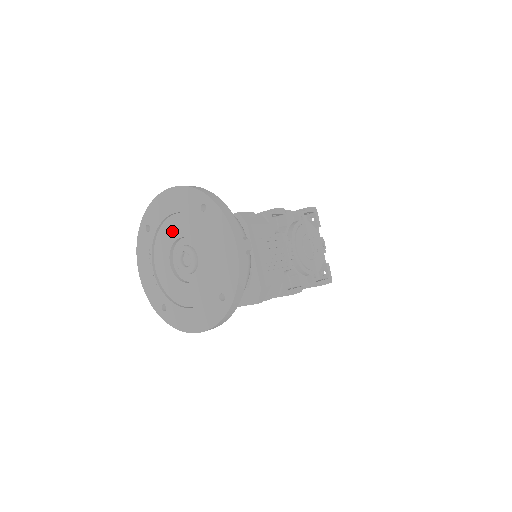
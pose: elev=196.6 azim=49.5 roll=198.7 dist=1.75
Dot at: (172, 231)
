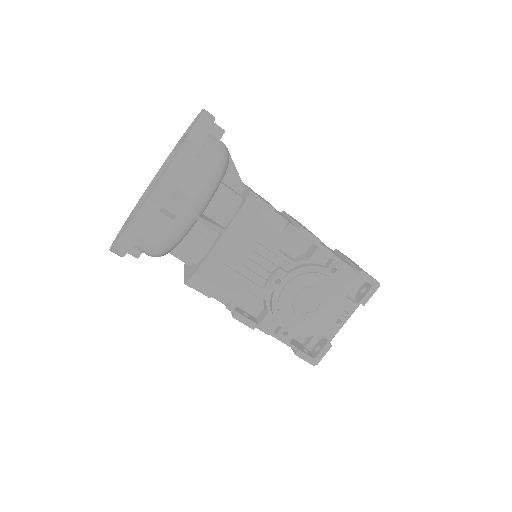
Dot at: occluded
